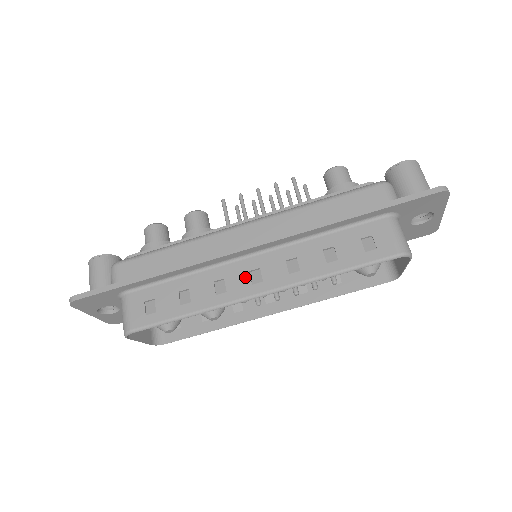
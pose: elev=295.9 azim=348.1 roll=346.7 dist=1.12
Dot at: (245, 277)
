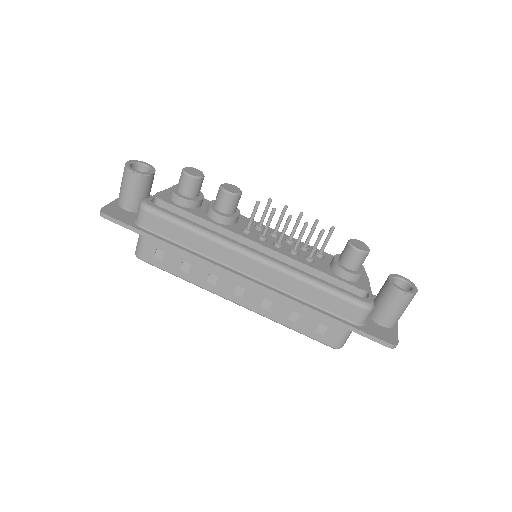
Dot at: (232, 287)
